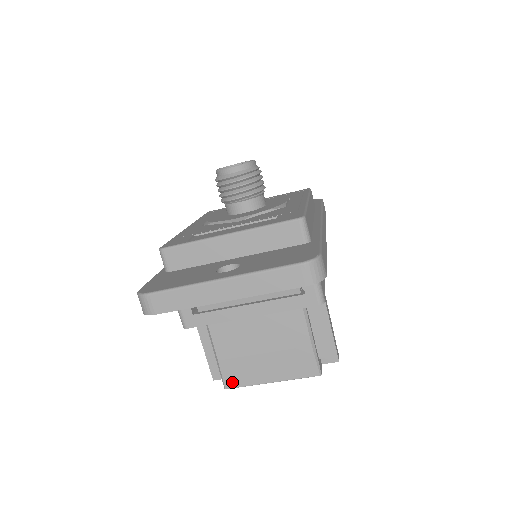
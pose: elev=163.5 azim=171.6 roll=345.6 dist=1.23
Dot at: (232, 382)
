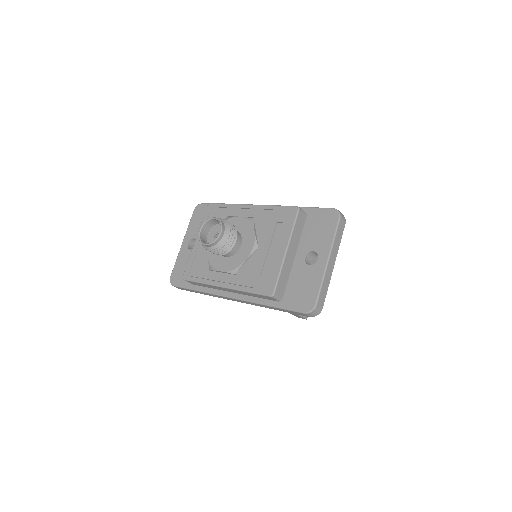
Dot at: occluded
